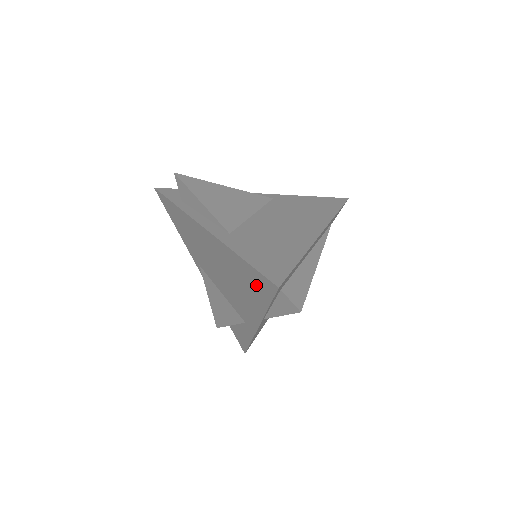
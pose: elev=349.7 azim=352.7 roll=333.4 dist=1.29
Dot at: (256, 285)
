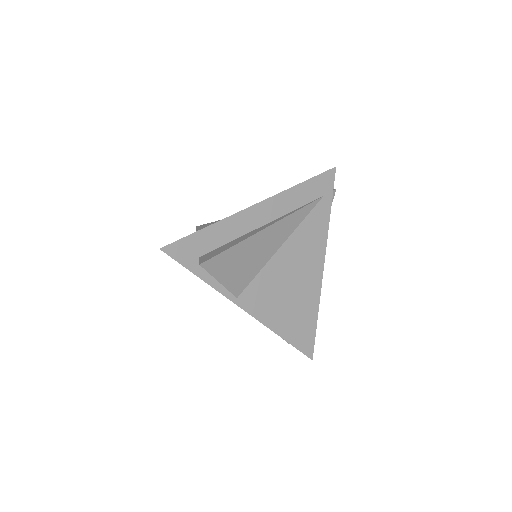
Dot at: occluded
